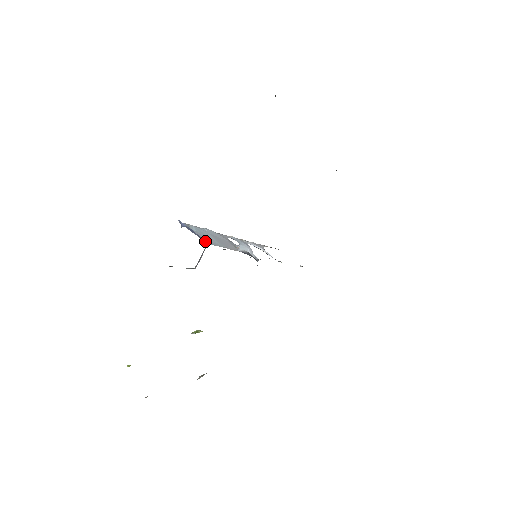
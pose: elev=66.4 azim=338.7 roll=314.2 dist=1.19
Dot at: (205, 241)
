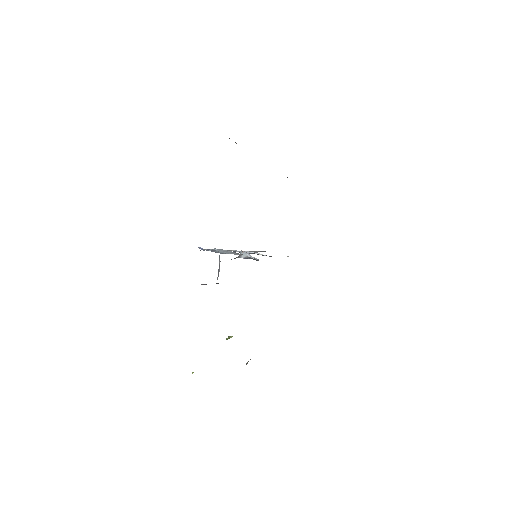
Dot at: (221, 253)
